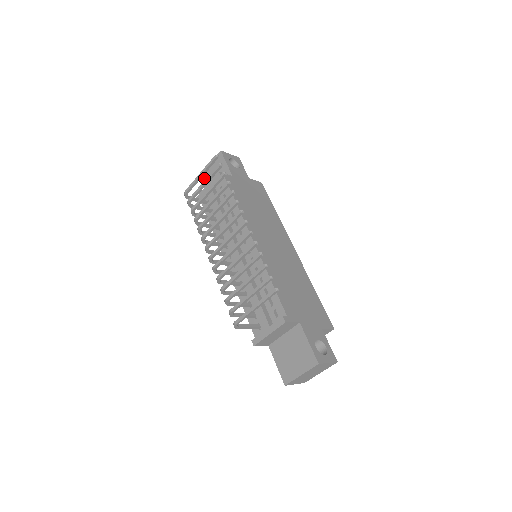
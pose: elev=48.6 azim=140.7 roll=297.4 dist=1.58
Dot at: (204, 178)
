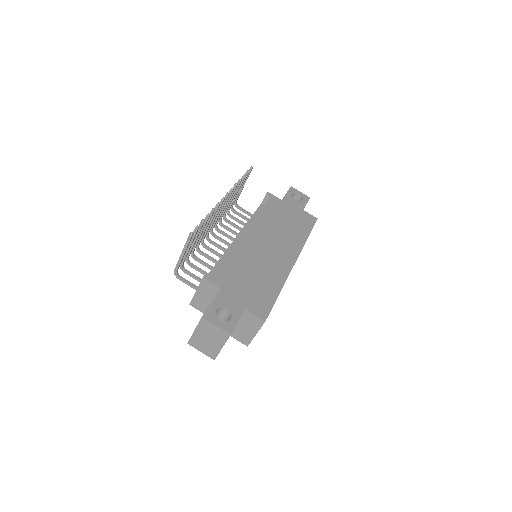
Dot at: occluded
